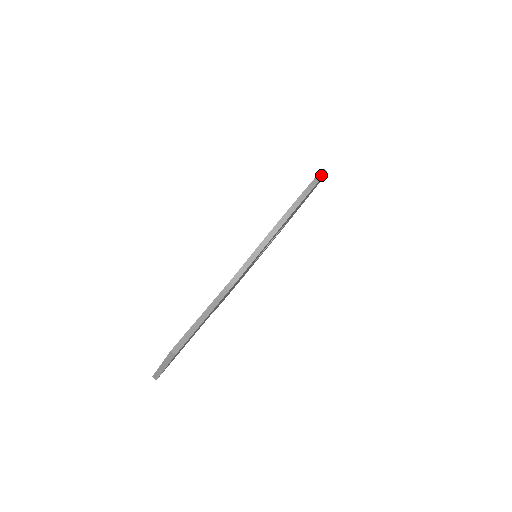
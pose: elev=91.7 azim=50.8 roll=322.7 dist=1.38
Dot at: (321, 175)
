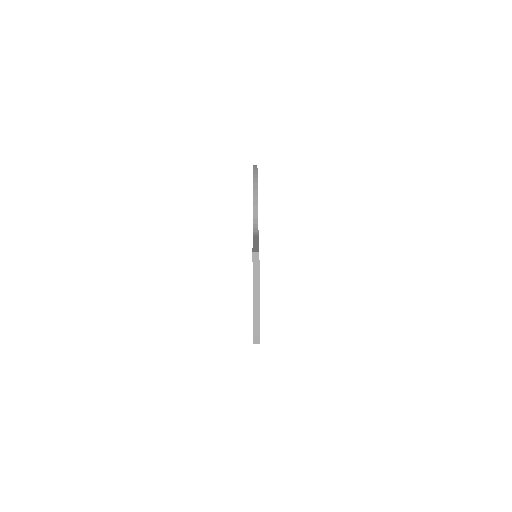
Dot at: occluded
